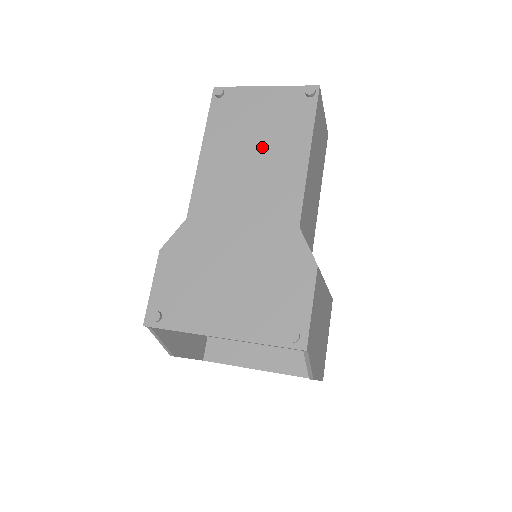
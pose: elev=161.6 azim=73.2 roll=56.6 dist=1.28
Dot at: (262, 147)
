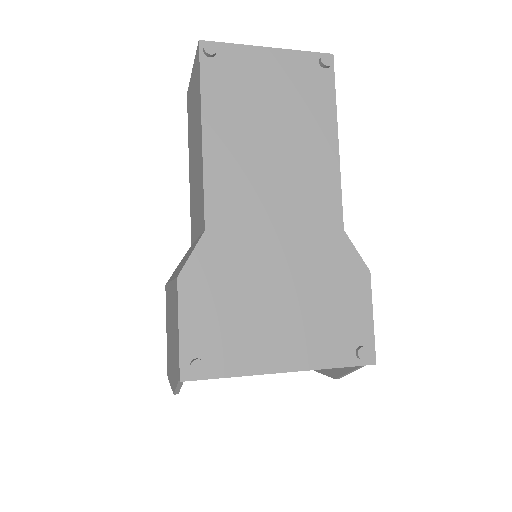
Dot at: (282, 131)
